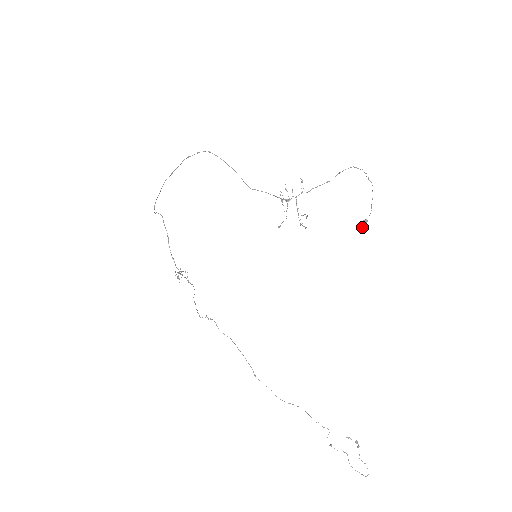
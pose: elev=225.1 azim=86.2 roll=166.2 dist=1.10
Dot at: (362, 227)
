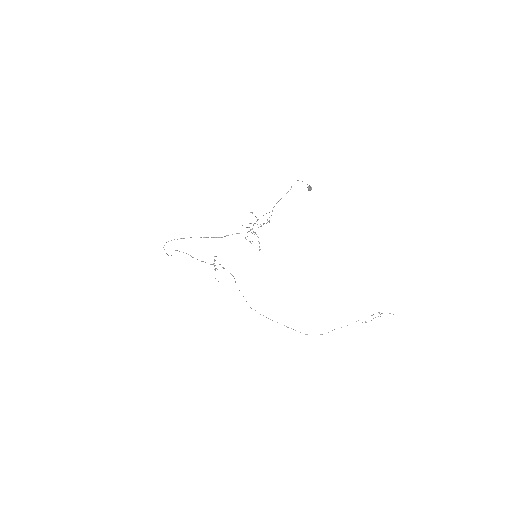
Dot at: occluded
